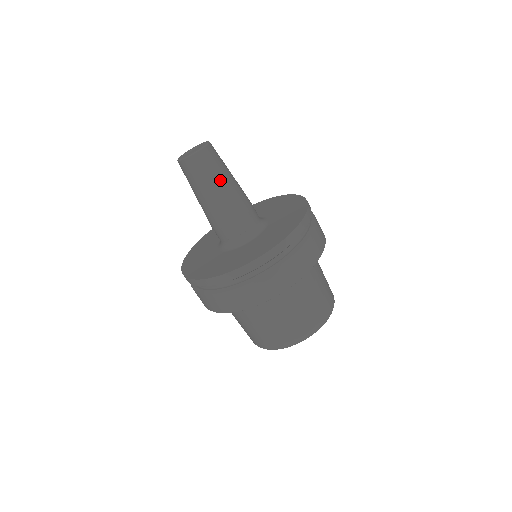
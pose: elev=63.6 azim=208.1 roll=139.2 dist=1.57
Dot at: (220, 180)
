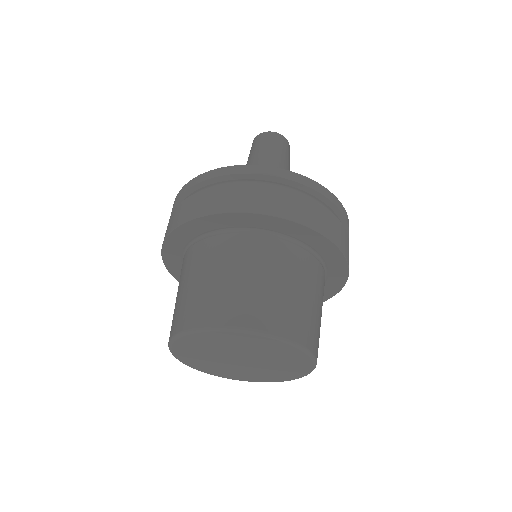
Dot at: (289, 168)
